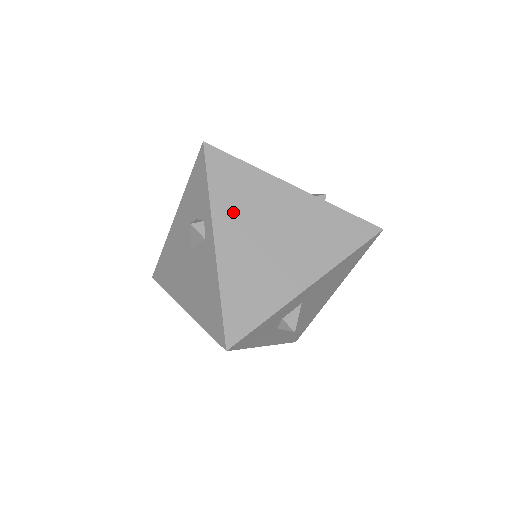
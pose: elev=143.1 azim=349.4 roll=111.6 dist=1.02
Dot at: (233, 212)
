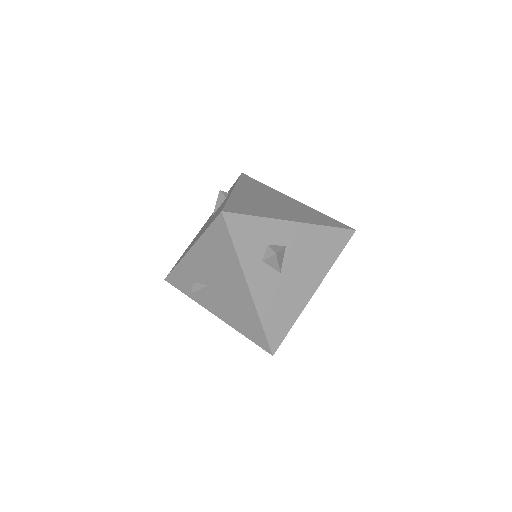
Dot at: (250, 189)
